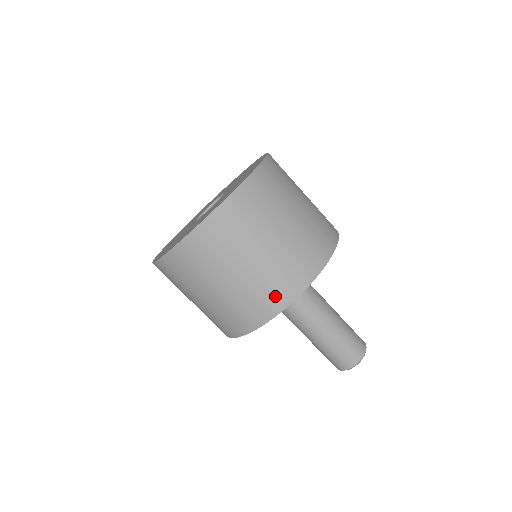
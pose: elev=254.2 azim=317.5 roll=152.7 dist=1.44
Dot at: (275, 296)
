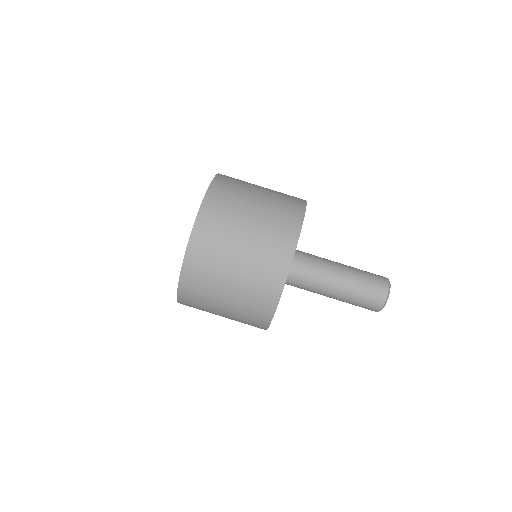
Dot at: (282, 243)
